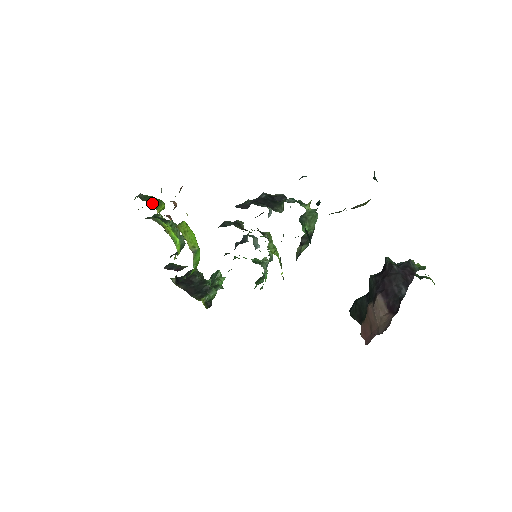
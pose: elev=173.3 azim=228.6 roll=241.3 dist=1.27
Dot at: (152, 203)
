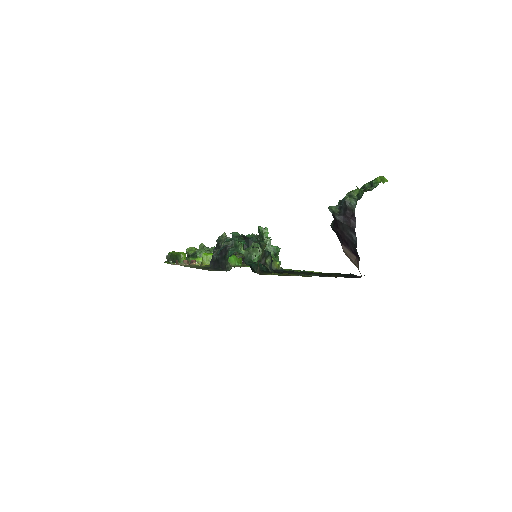
Dot at: occluded
